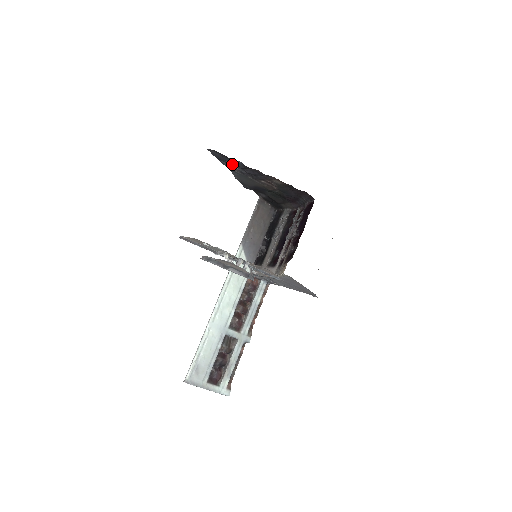
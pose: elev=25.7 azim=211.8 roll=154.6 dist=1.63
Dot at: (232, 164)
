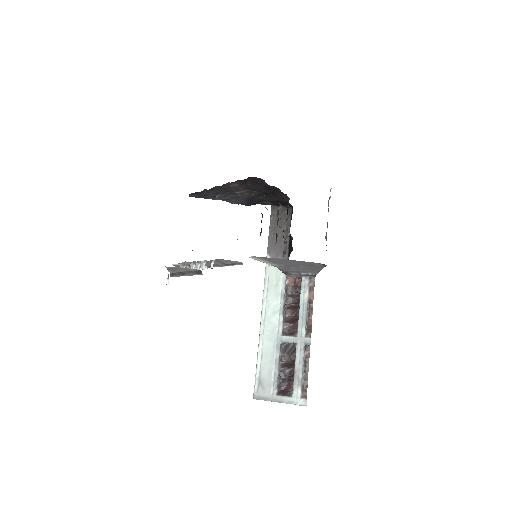
Dot at: (208, 195)
